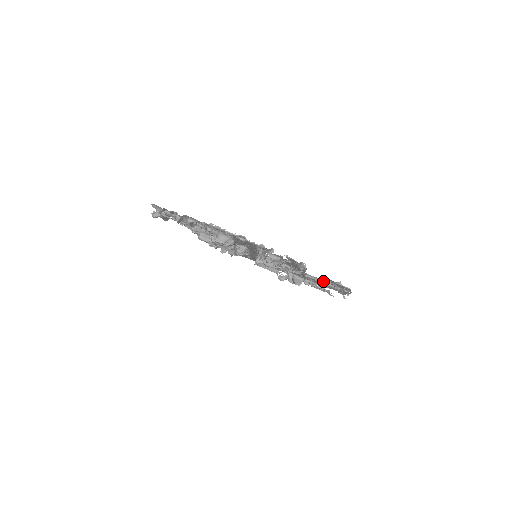
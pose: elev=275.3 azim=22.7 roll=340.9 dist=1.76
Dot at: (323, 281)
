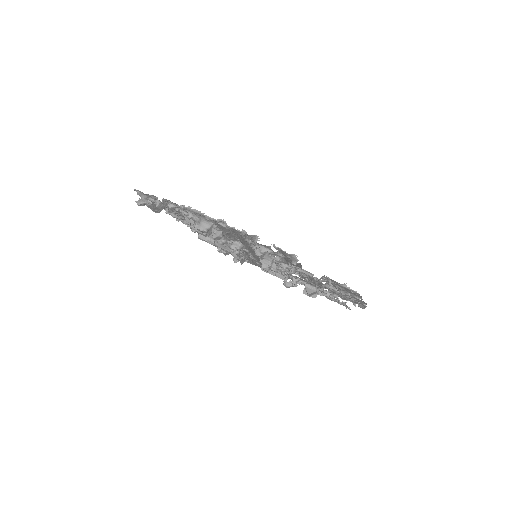
Dot at: (331, 286)
